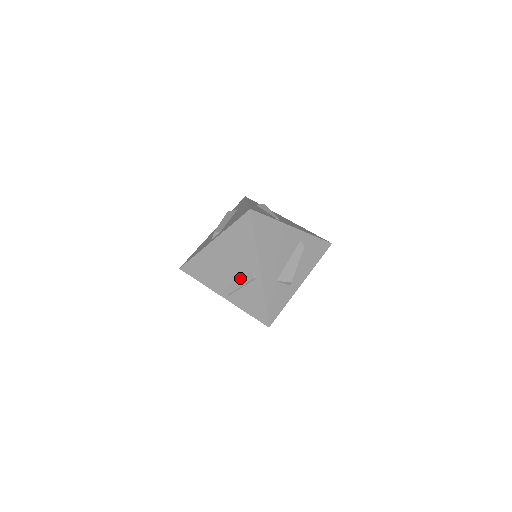
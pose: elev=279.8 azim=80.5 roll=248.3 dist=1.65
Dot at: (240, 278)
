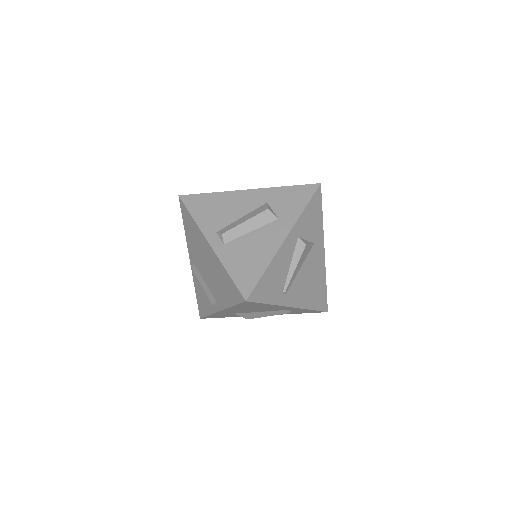
Dot at: (206, 285)
